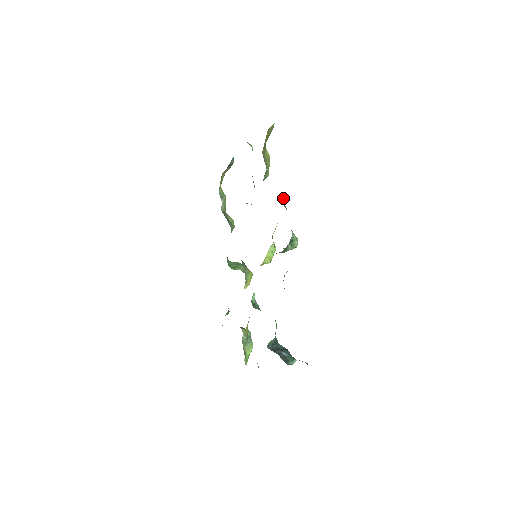
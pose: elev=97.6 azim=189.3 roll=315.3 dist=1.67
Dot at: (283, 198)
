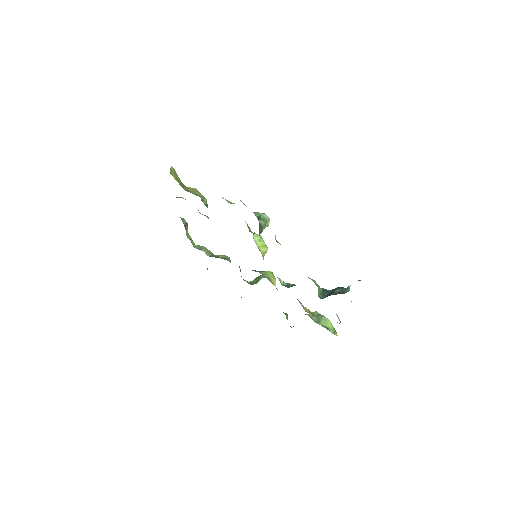
Dot at: (227, 201)
